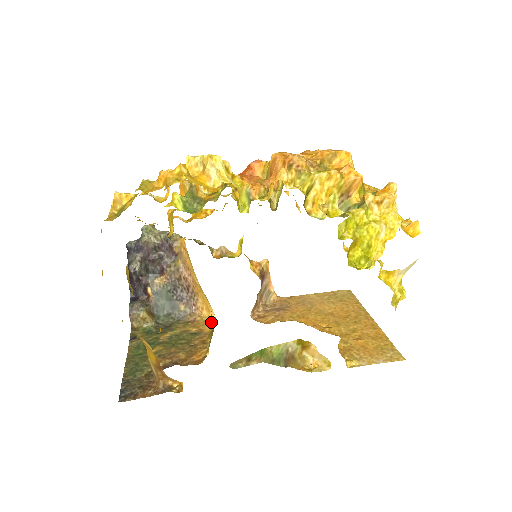
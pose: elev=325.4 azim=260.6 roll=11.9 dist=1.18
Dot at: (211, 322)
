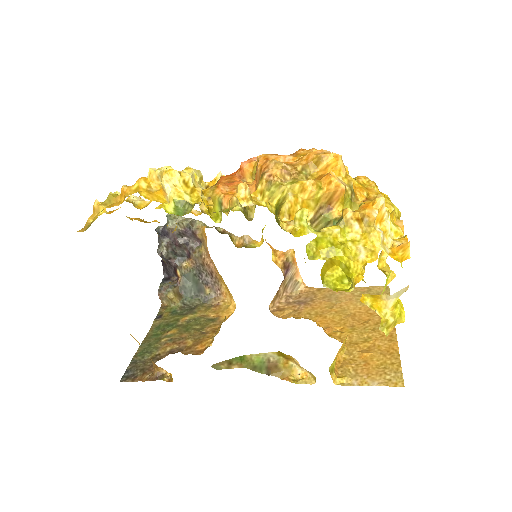
Dot at: (231, 309)
